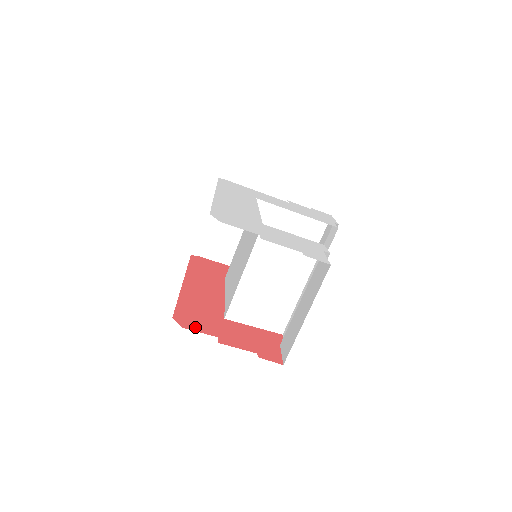
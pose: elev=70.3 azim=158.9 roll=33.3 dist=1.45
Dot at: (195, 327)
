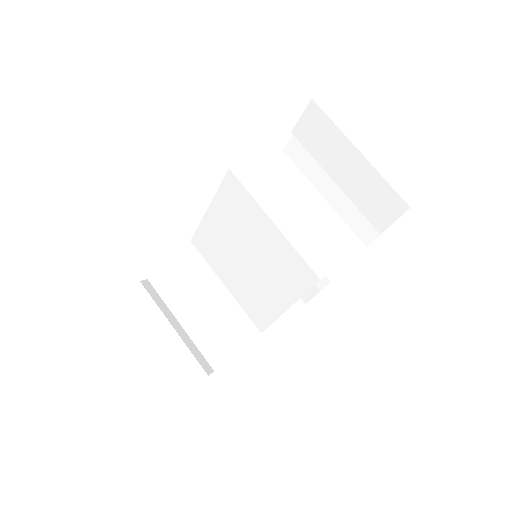
Dot at: occluded
